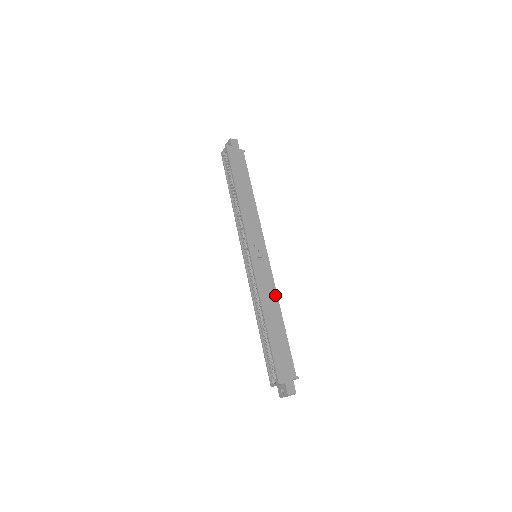
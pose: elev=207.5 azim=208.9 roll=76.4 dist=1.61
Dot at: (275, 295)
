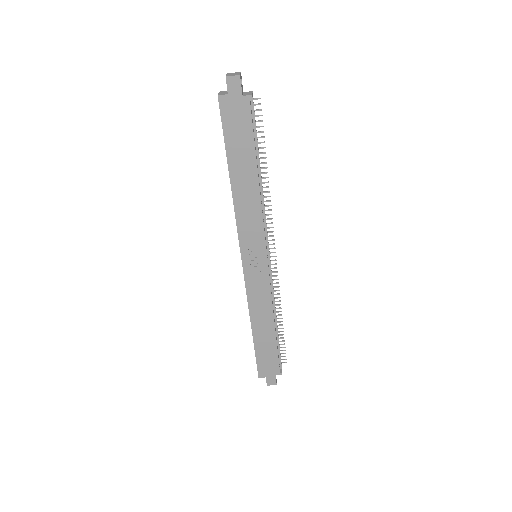
Dot at: (269, 305)
